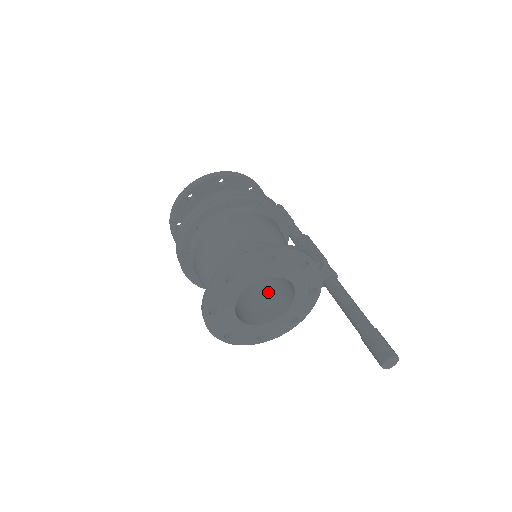
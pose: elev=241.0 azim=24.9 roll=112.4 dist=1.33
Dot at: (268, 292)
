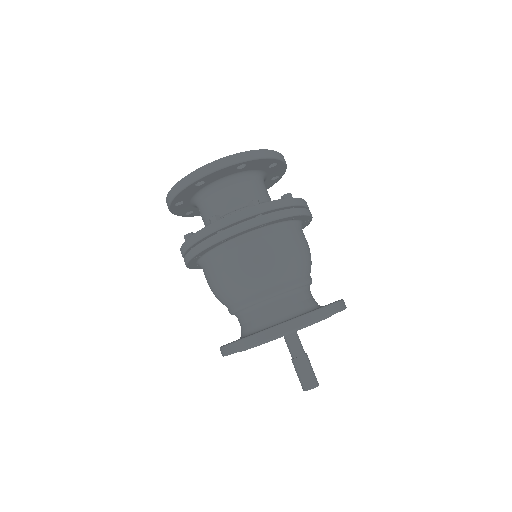
Dot at: occluded
